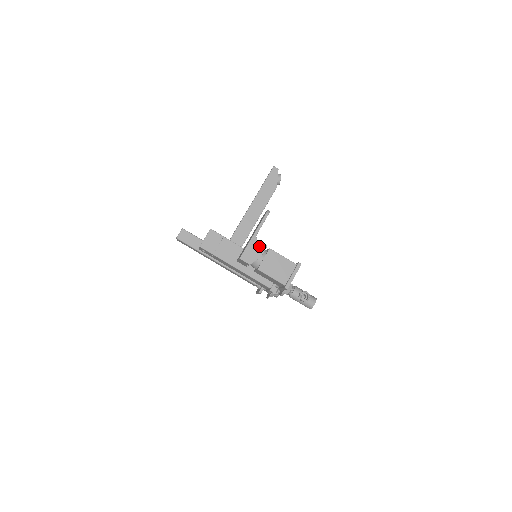
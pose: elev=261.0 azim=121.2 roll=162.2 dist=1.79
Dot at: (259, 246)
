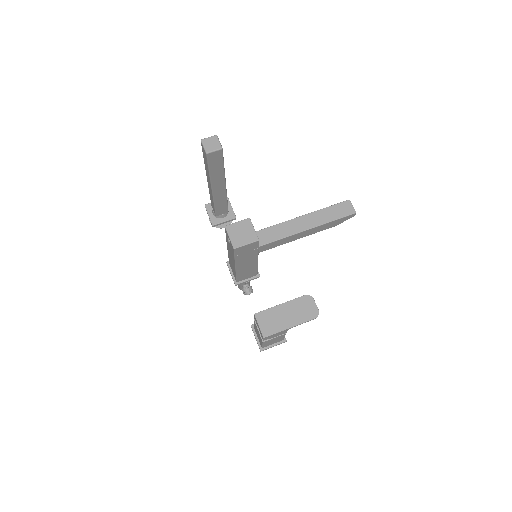
Dot at: (283, 333)
